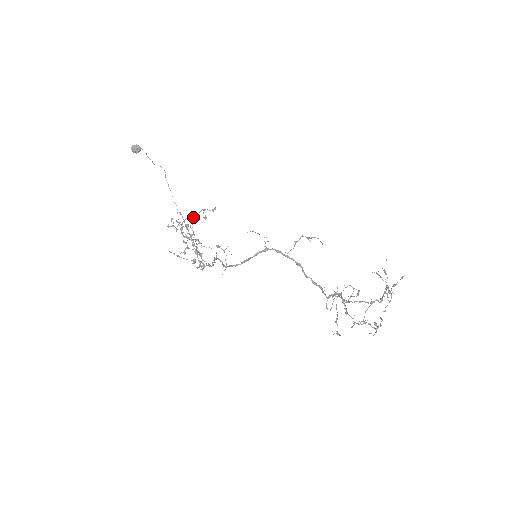
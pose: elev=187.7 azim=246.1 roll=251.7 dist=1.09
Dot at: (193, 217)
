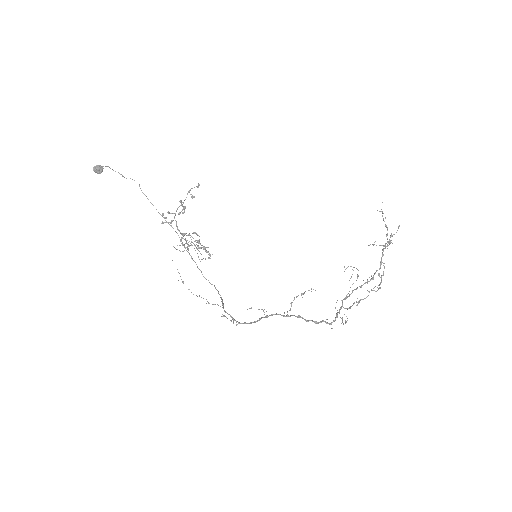
Dot at: occluded
